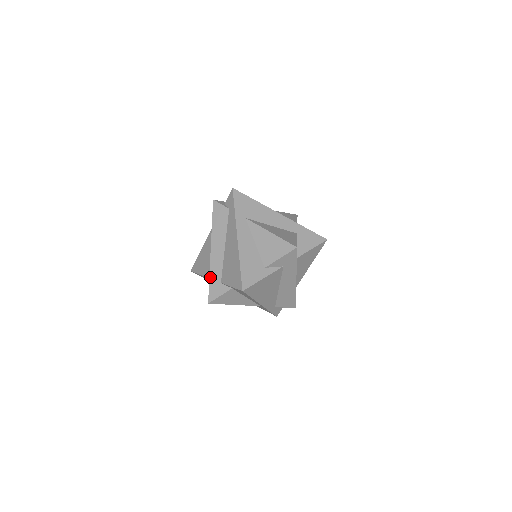
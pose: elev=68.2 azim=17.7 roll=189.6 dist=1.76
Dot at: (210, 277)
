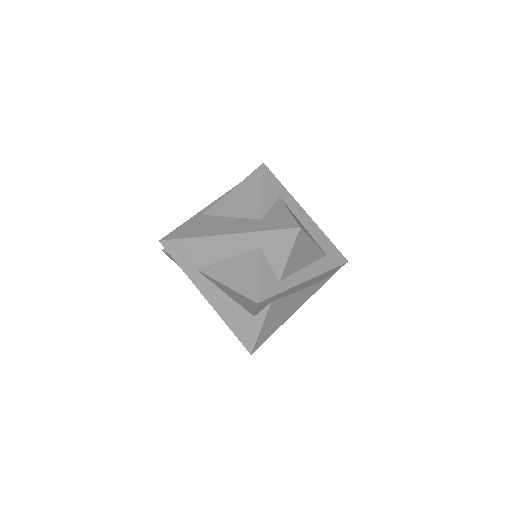
Dot at: occluded
